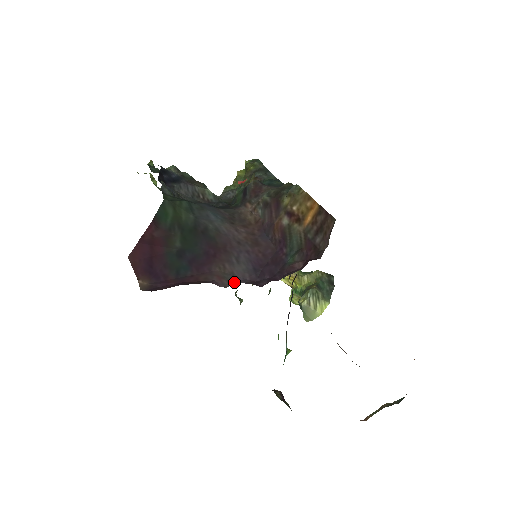
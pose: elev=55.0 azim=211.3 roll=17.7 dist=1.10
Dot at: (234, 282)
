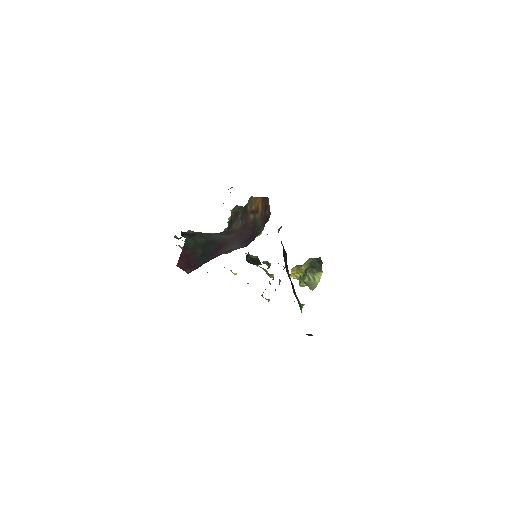
Dot at: occluded
